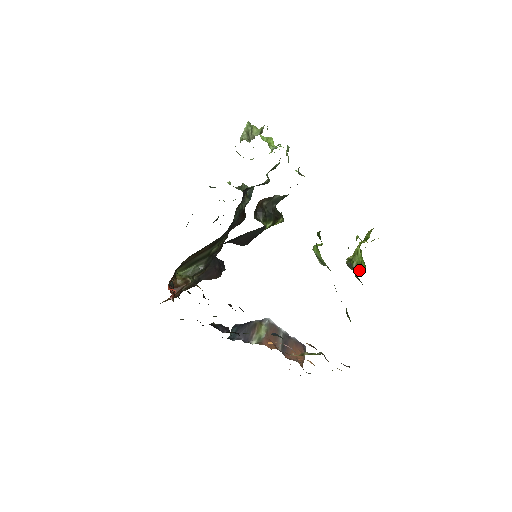
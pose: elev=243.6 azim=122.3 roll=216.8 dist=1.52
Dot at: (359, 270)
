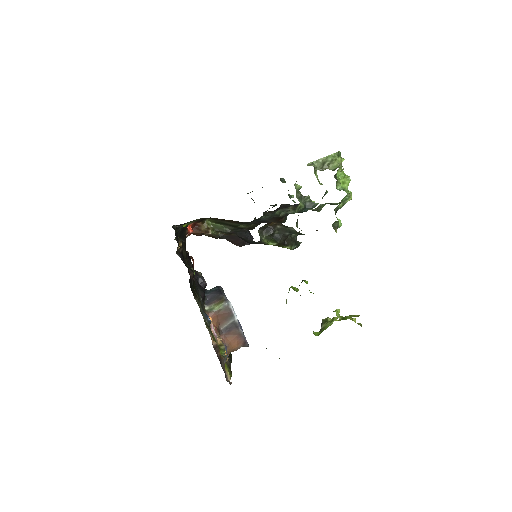
Dot at: occluded
